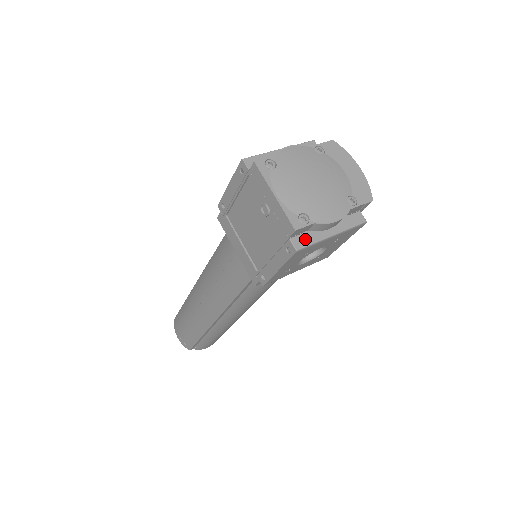
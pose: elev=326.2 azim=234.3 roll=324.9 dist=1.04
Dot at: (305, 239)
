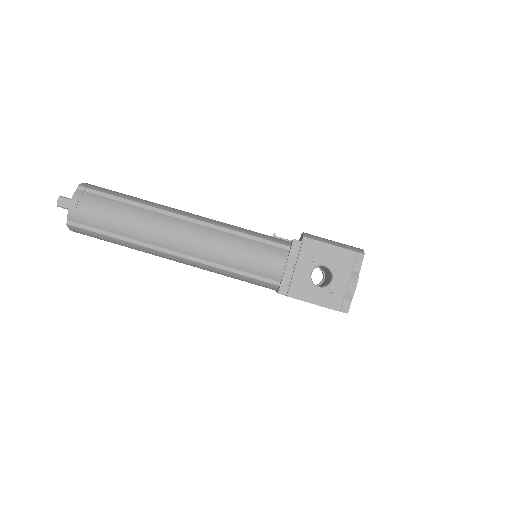
Dot at: occluded
